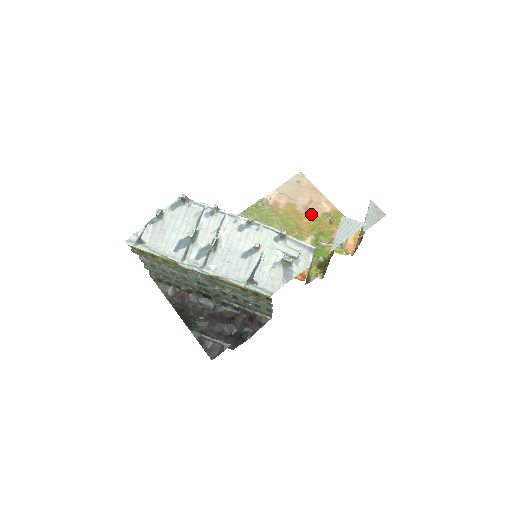
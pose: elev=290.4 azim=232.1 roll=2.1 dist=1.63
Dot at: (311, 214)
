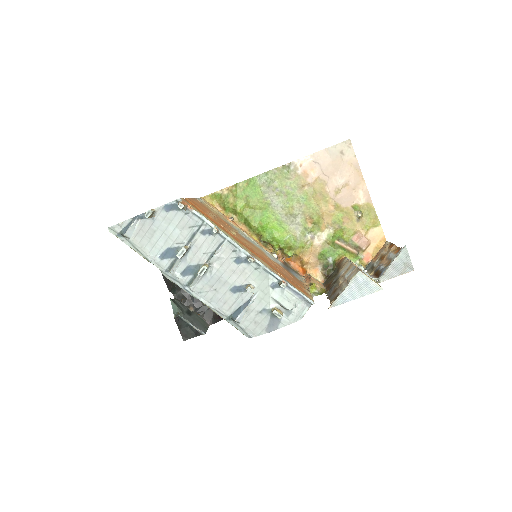
Dot at: (340, 201)
